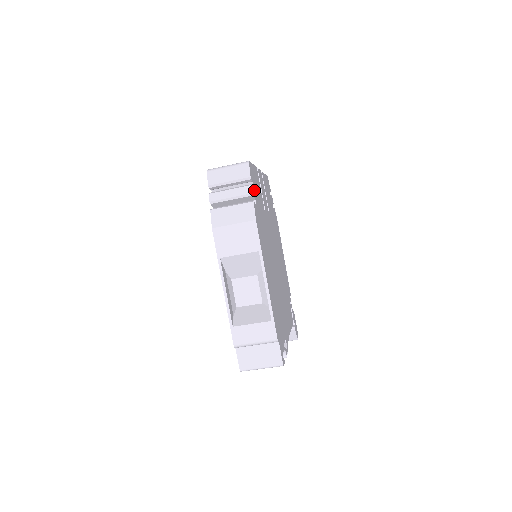
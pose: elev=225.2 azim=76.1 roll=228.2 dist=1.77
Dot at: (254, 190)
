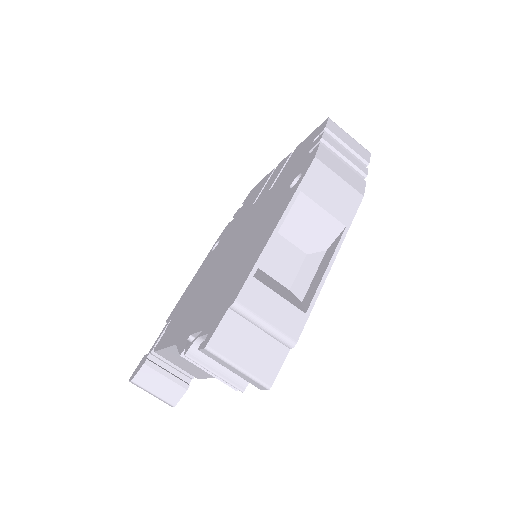
Dot at: occluded
